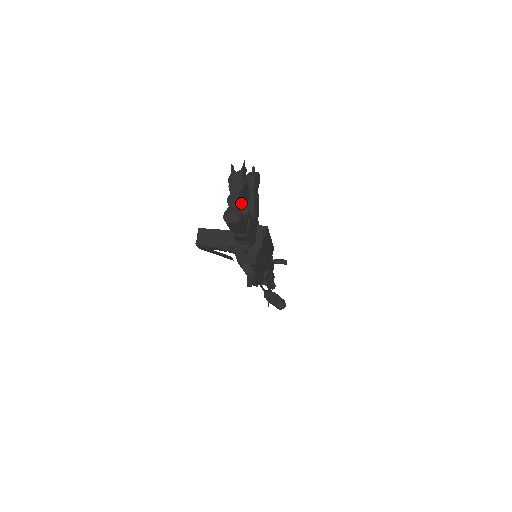
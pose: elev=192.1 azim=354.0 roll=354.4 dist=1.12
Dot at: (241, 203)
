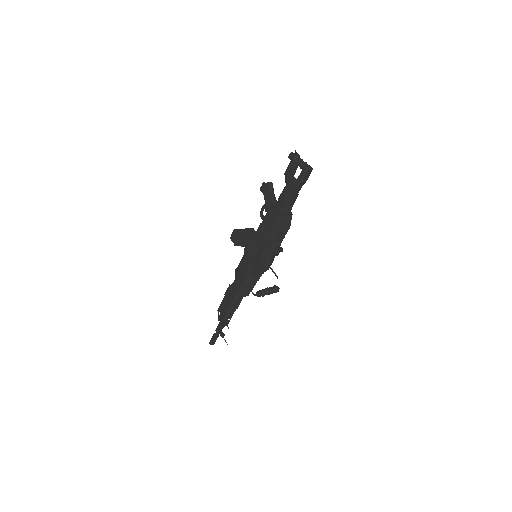
Dot at: occluded
